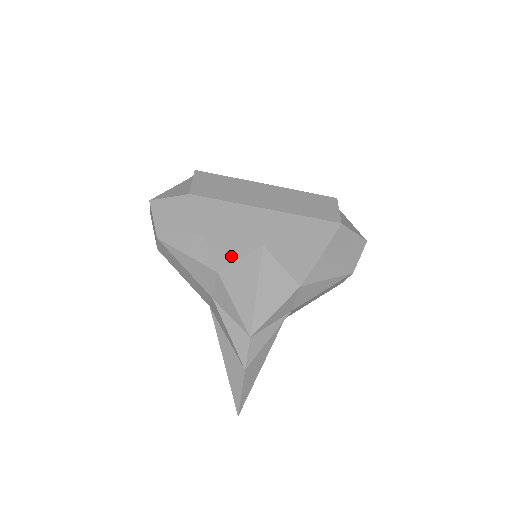
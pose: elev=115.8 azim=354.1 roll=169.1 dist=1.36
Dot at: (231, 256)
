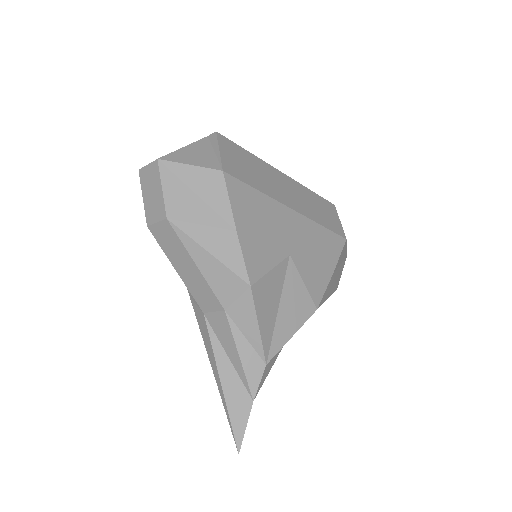
Dot at: (263, 266)
